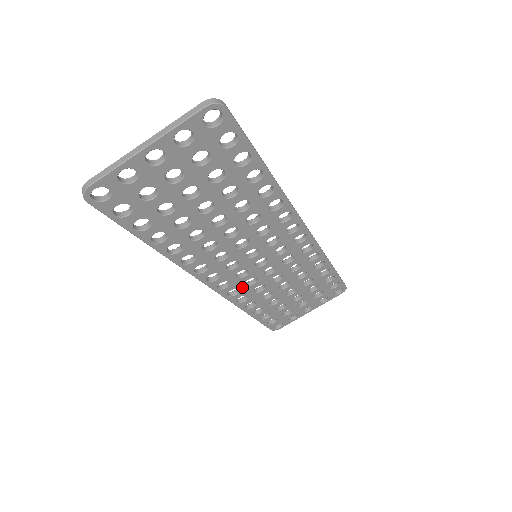
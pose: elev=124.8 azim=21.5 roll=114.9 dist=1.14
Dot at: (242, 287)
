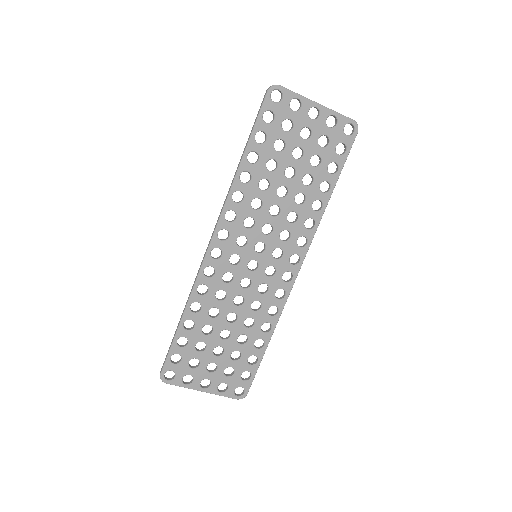
Dot at: (218, 275)
